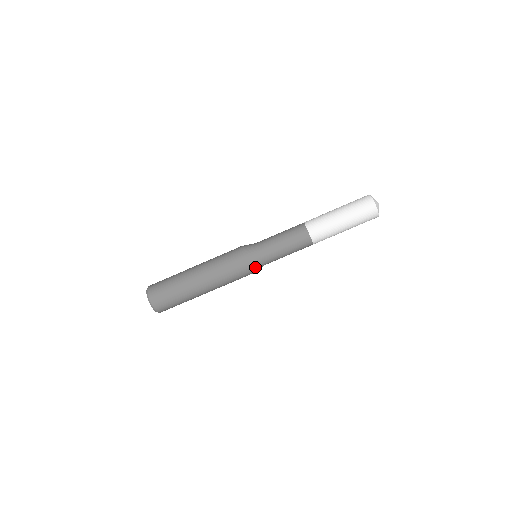
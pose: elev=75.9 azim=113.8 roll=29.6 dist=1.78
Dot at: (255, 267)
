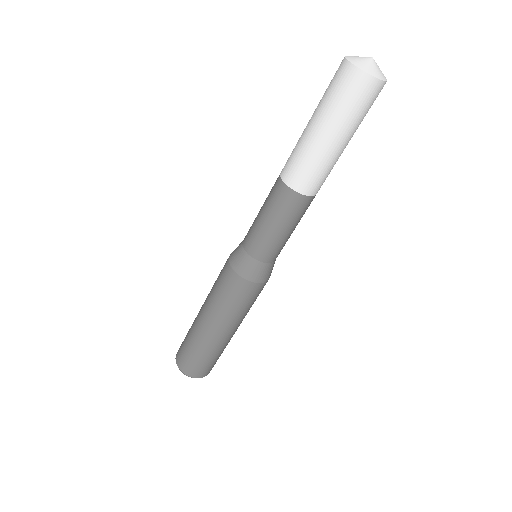
Dot at: (268, 274)
